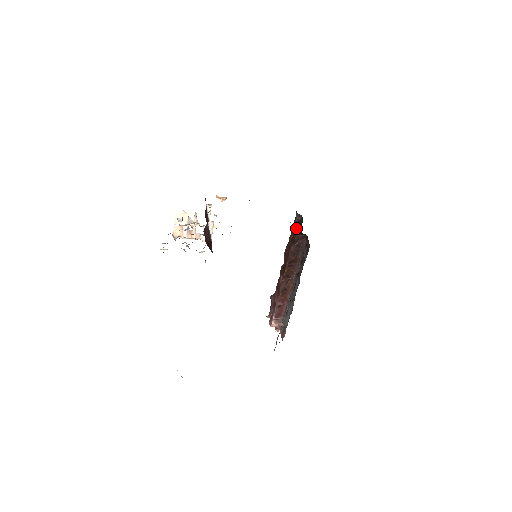
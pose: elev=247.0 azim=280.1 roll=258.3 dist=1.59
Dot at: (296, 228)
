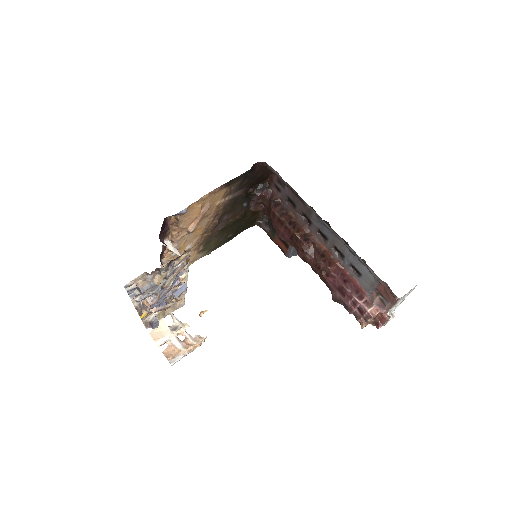
Dot at: occluded
